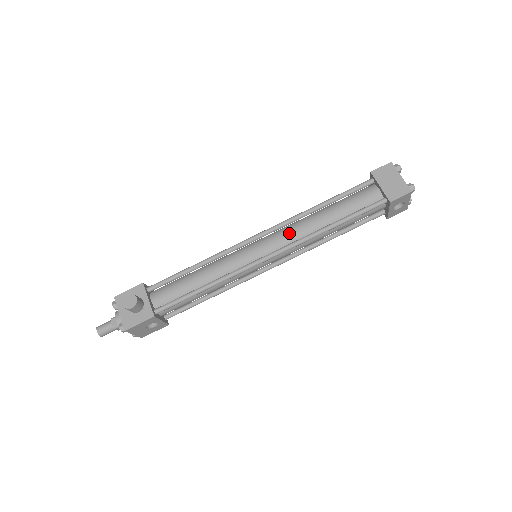
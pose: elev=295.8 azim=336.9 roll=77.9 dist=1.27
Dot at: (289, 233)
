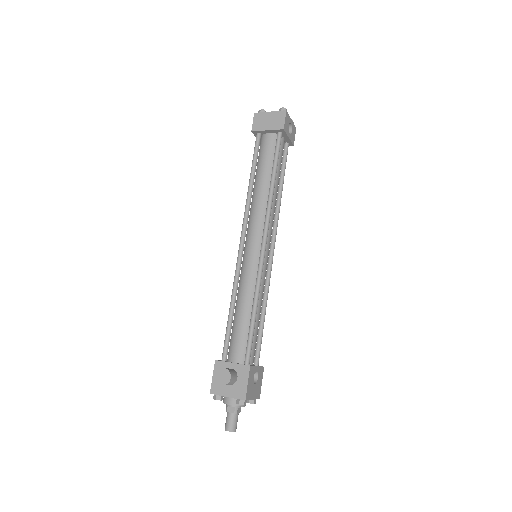
Dot at: (256, 217)
